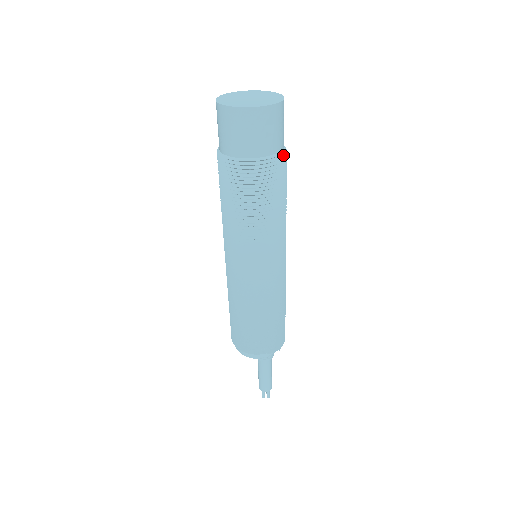
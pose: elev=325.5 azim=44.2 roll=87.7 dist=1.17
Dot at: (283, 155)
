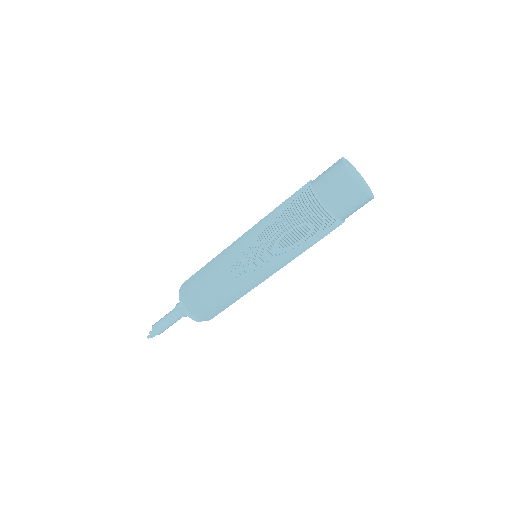
Dot at: occluded
